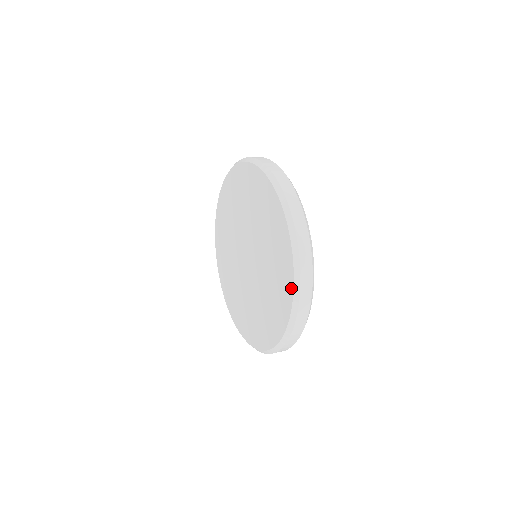
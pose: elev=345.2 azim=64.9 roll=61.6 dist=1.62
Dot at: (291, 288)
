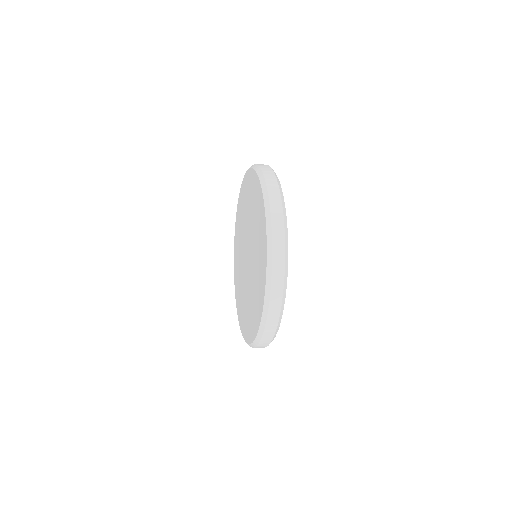
Dot at: (262, 303)
